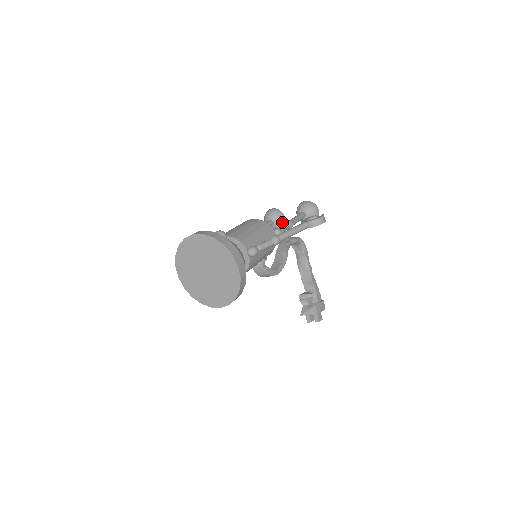
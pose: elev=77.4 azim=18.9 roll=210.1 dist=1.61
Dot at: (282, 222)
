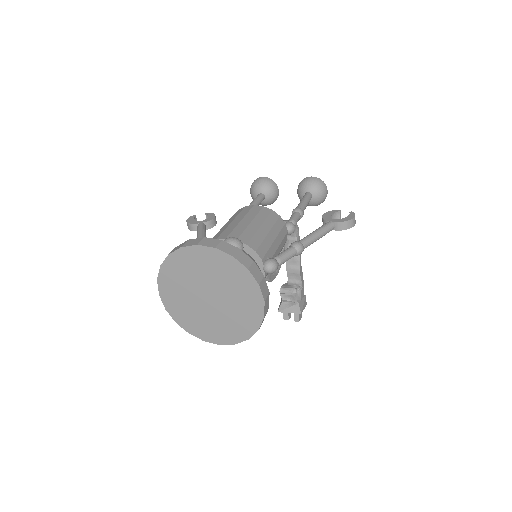
Dot at: (275, 197)
